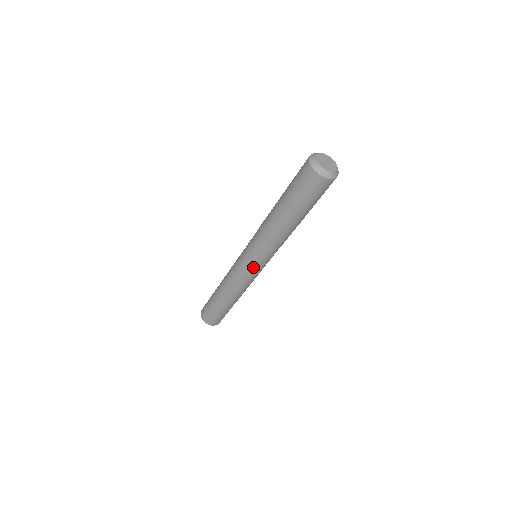
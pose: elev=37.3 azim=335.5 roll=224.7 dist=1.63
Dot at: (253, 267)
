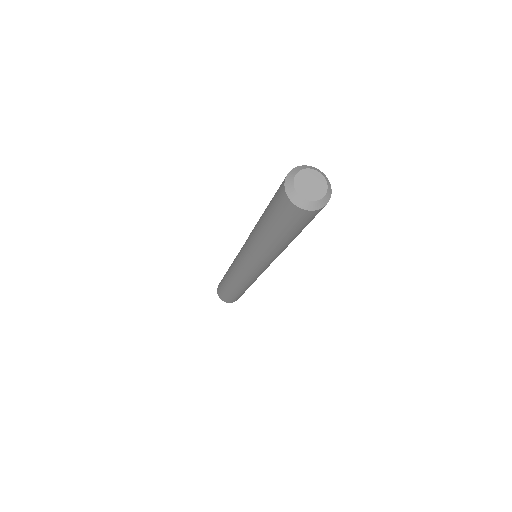
Dot at: (241, 262)
